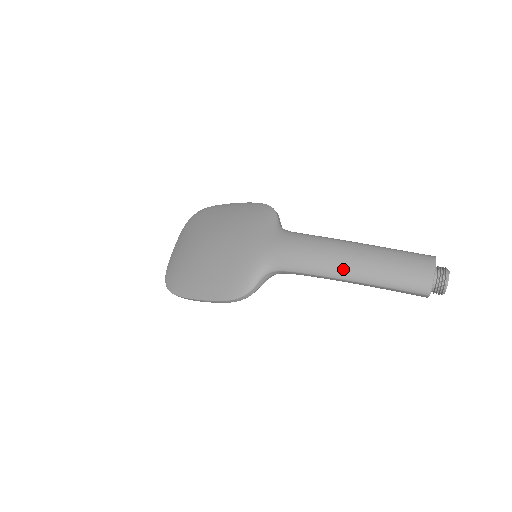
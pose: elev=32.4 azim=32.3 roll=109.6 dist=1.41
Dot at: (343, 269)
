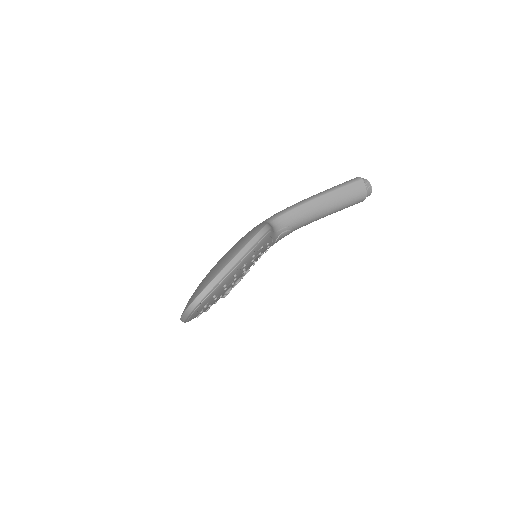
Dot at: (310, 197)
